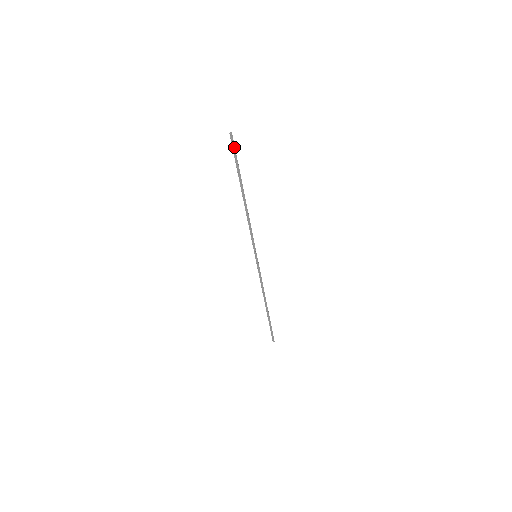
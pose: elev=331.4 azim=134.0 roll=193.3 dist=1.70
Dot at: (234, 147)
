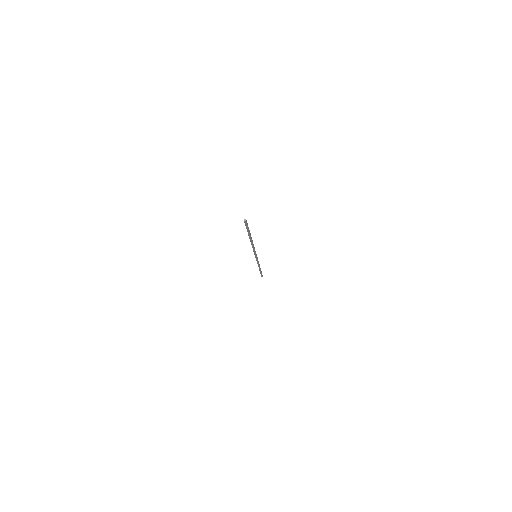
Dot at: (247, 224)
